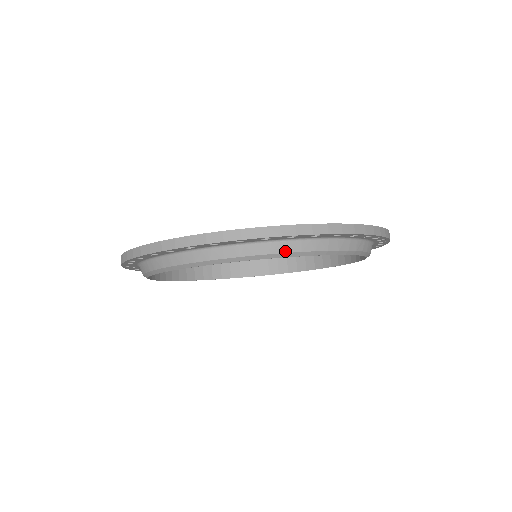
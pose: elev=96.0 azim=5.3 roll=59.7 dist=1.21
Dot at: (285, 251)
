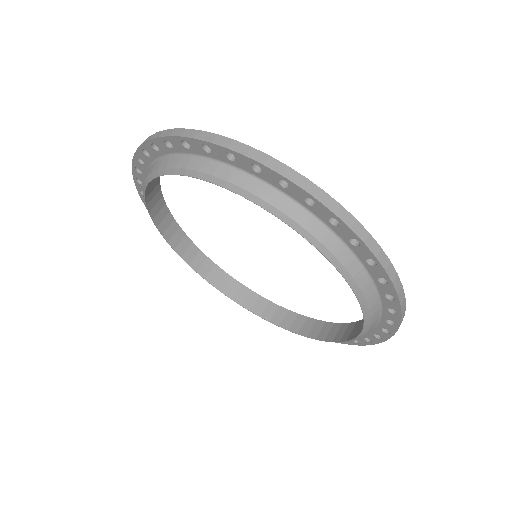
Dot at: (158, 168)
